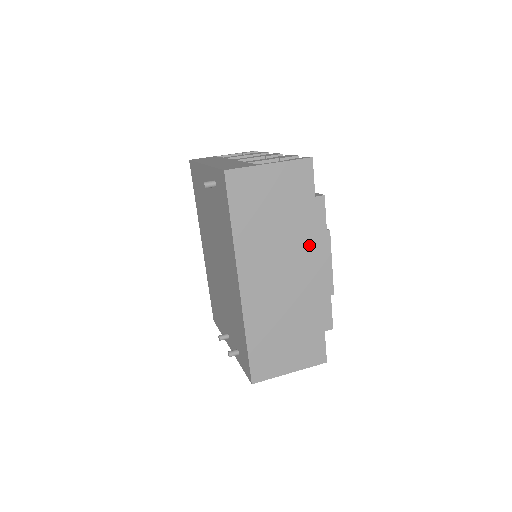
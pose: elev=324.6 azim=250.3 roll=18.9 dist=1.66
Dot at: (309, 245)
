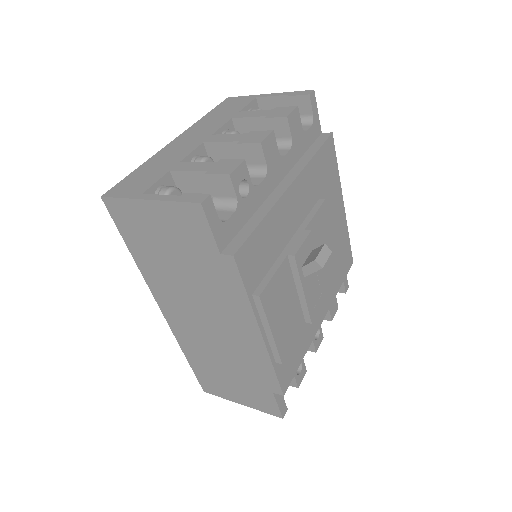
Dot at: (228, 304)
